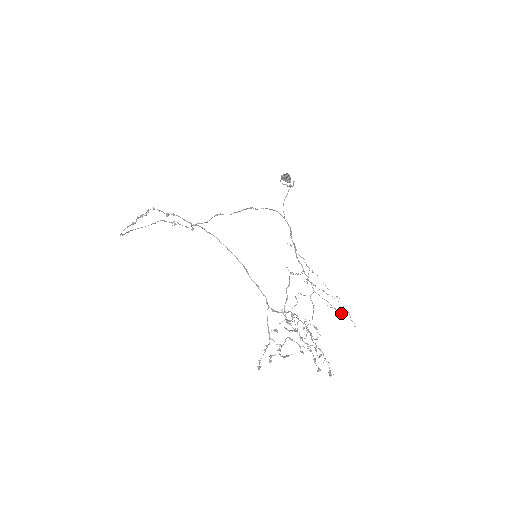
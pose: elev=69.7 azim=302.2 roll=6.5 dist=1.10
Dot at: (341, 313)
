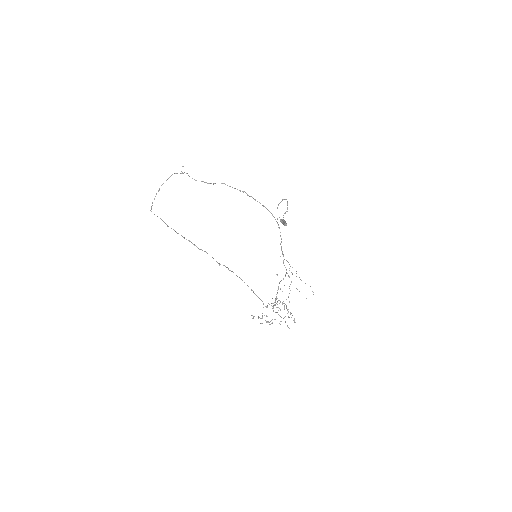
Dot at: (306, 298)
